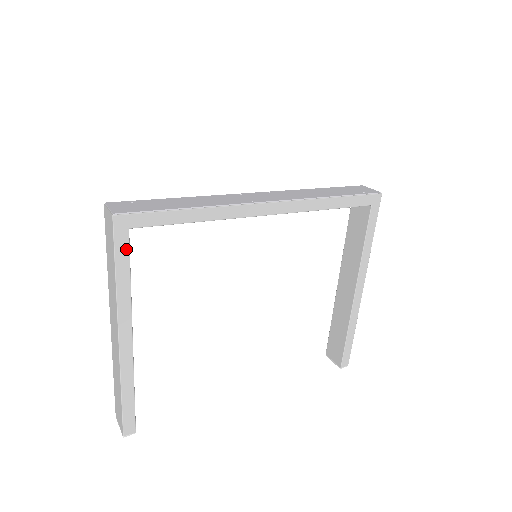
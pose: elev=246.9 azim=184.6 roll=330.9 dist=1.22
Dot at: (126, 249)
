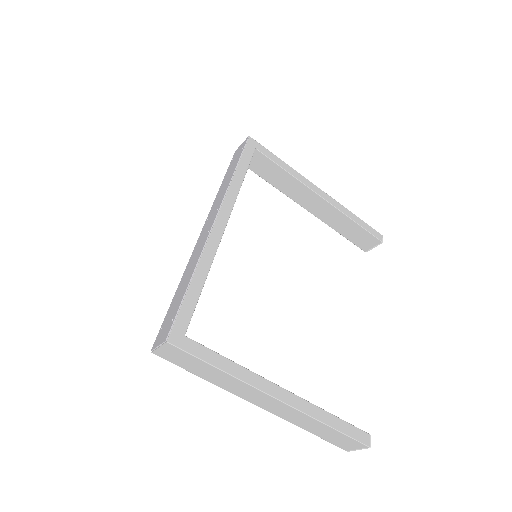
Dot at: (201, 348)
